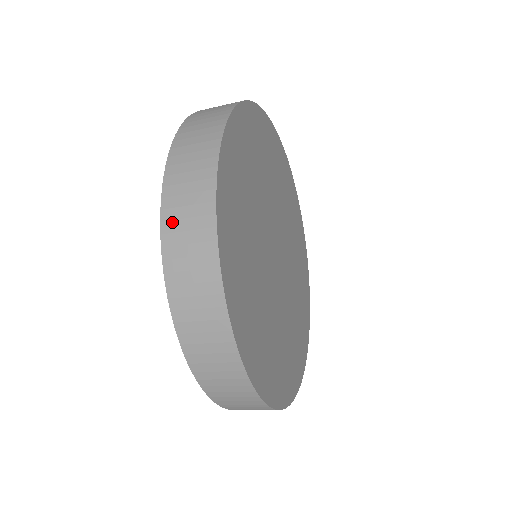
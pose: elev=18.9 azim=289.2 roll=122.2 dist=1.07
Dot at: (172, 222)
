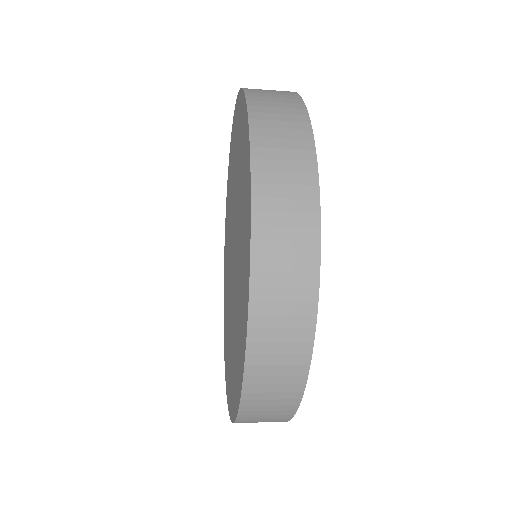
Dot at: (252, 407)
